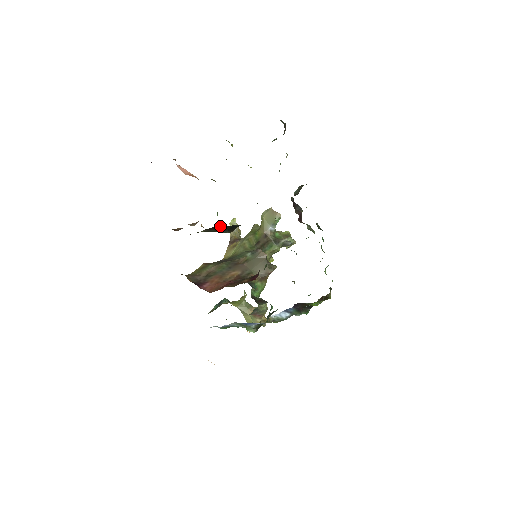
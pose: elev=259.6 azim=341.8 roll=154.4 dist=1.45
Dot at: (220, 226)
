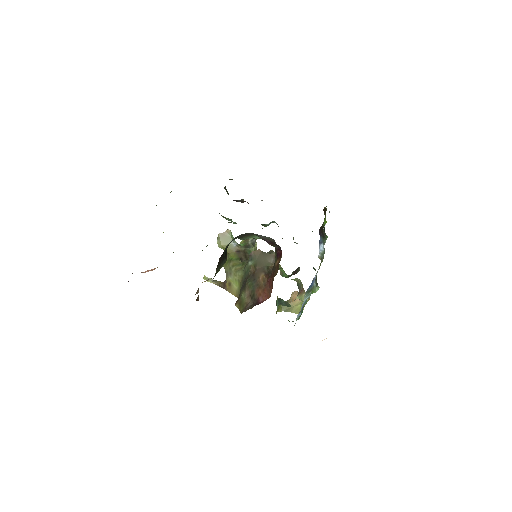
Dot at: (221, 256)
